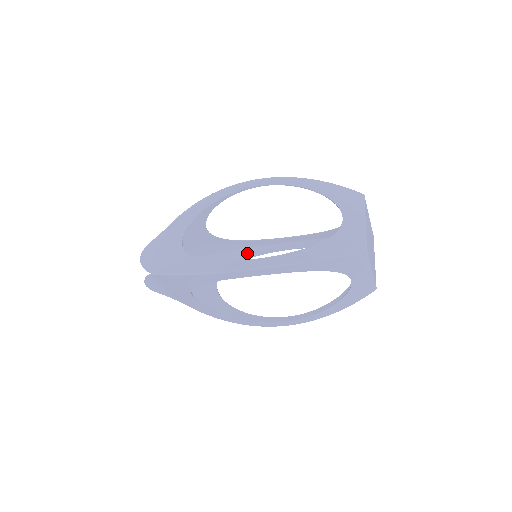
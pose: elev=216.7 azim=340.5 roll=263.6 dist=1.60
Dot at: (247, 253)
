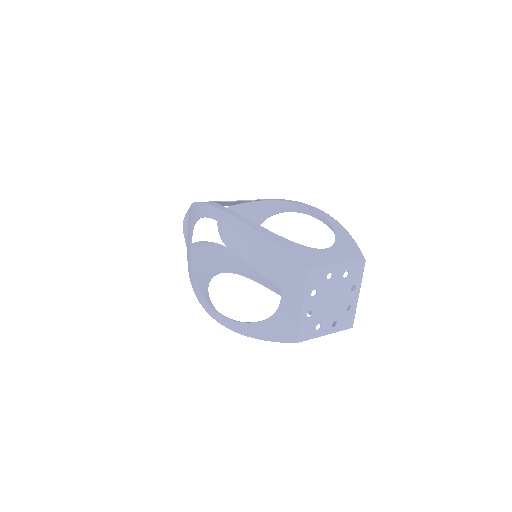
Dot at: (279, 206)
